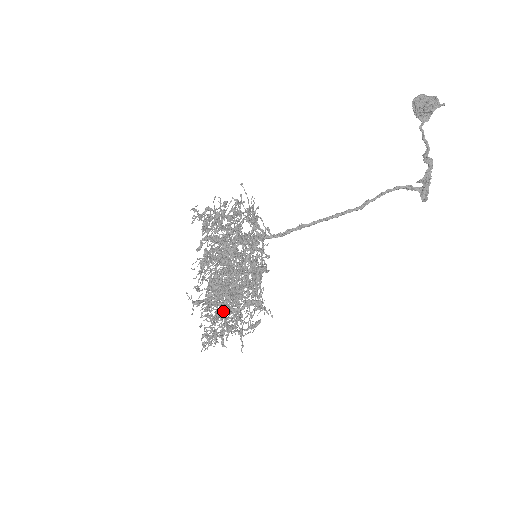
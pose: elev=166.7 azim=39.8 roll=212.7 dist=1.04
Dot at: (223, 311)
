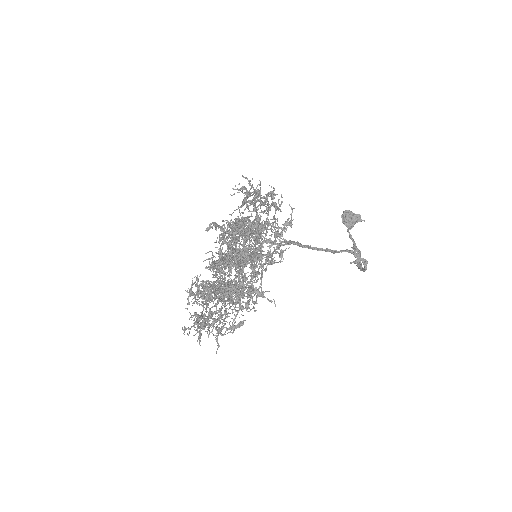
Dot at: occluded
